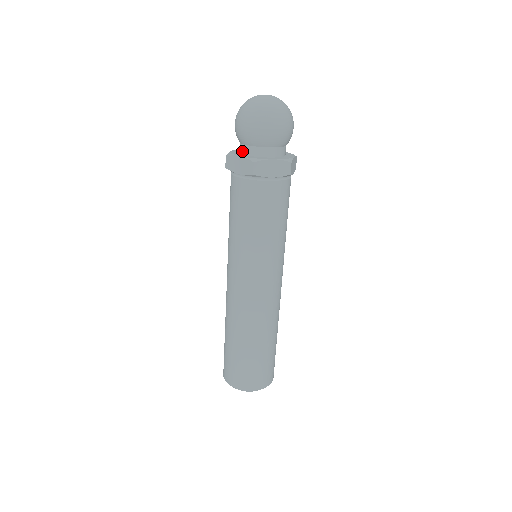
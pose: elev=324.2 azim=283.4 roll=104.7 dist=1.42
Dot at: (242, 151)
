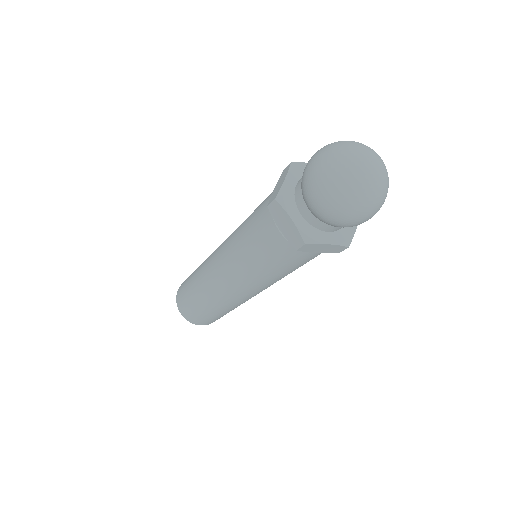
Dot at: (322, 228)
